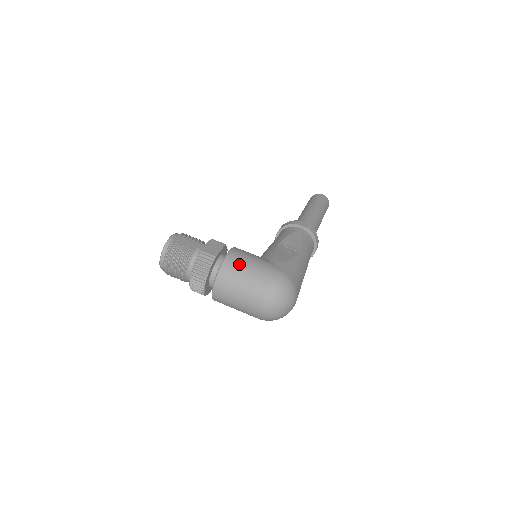
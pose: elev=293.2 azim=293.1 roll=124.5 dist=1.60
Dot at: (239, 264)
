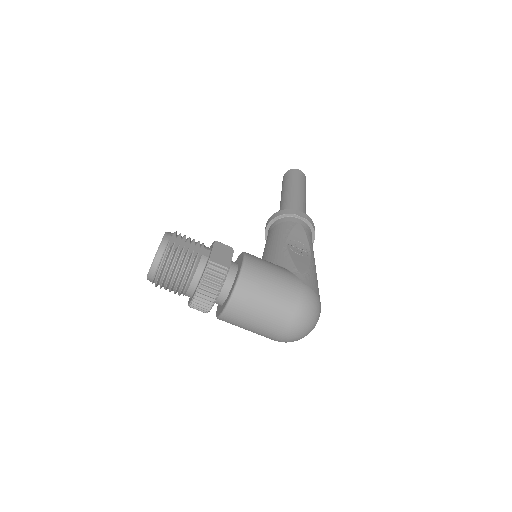
Dot at: (260, 278)
